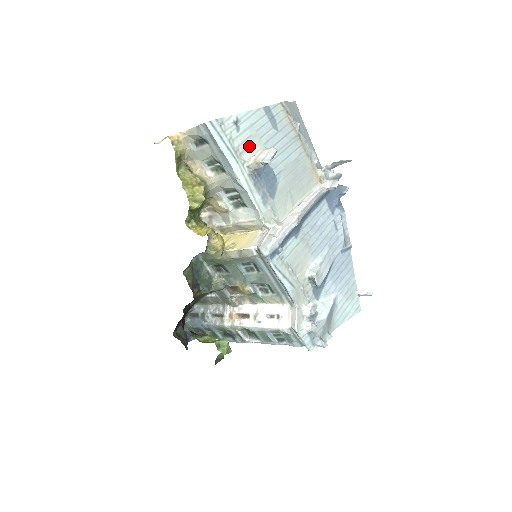
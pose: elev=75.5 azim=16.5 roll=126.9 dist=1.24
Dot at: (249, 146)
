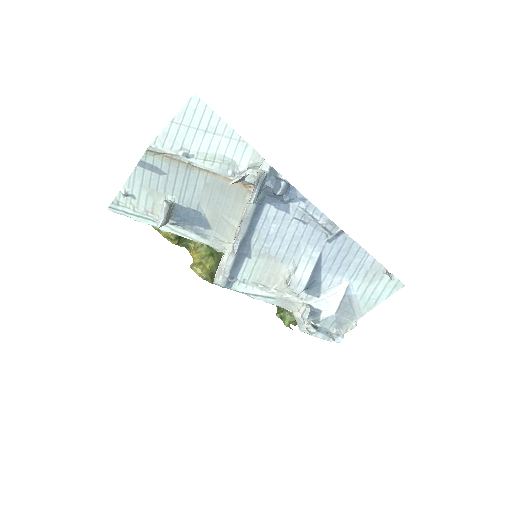
Dot at: (154, 202)
